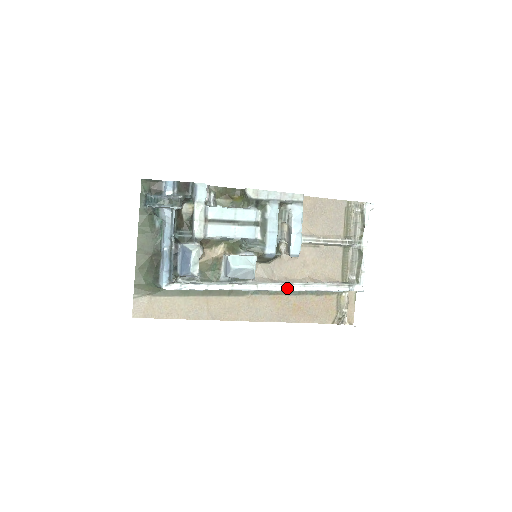
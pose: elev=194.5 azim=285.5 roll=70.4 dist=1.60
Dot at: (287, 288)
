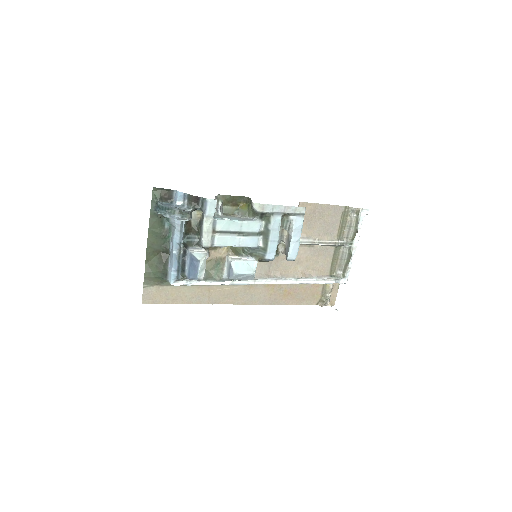
Dot at: (281, 282)
